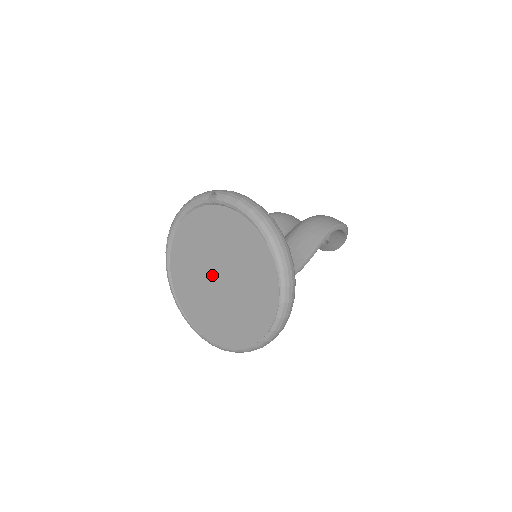
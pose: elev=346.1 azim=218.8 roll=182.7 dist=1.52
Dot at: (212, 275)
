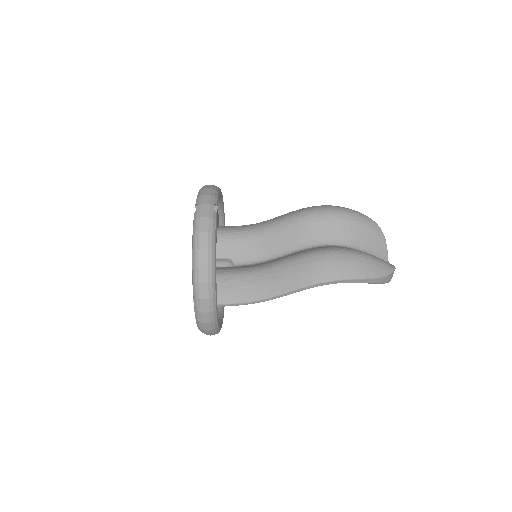
Dot at: occluded
